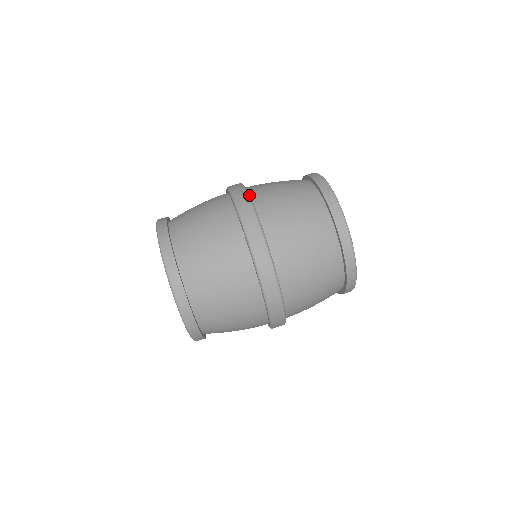
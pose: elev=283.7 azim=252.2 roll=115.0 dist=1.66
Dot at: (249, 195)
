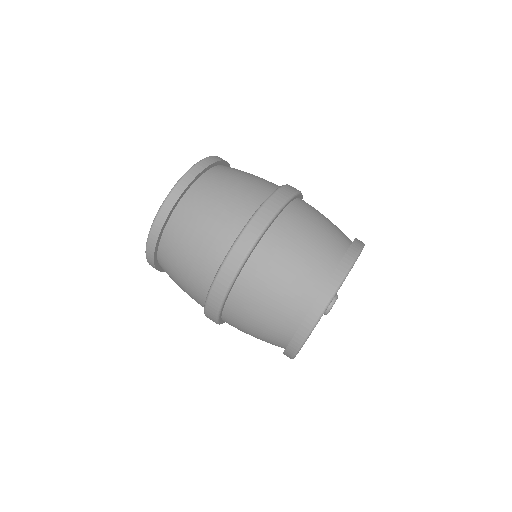
Dot at: (262, 235)
